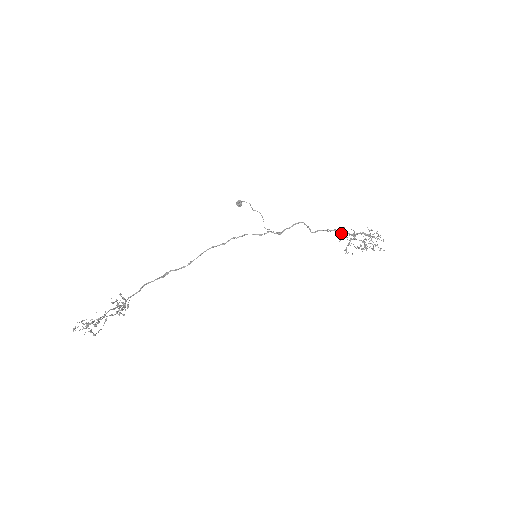
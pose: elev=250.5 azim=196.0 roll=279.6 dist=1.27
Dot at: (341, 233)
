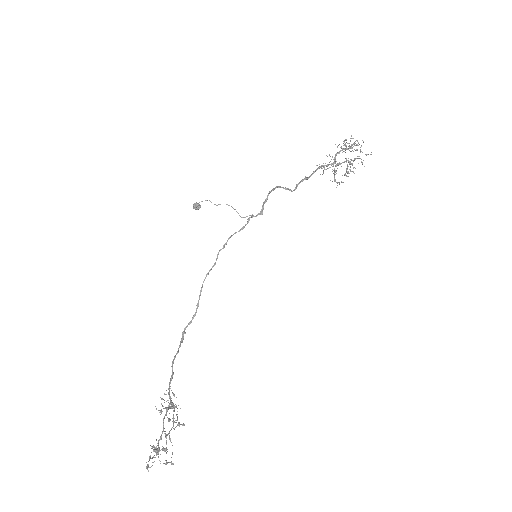
Dot at: occluded
